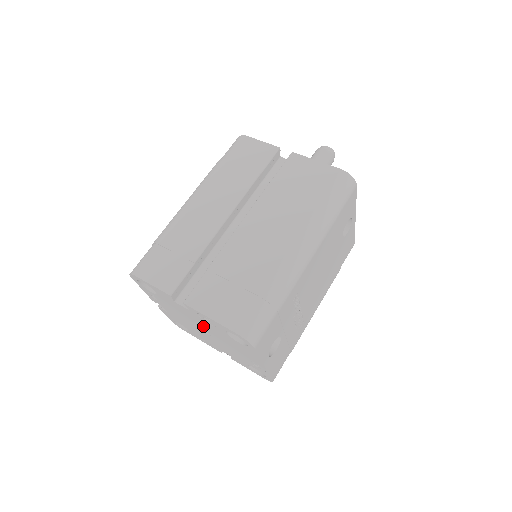
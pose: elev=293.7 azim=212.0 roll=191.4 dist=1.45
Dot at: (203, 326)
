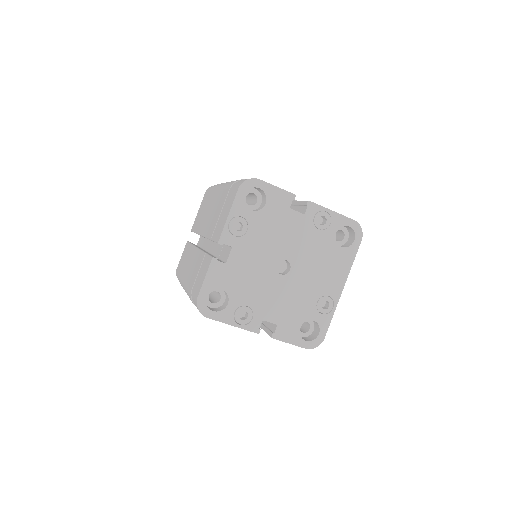
Dot at: (295, 249)
